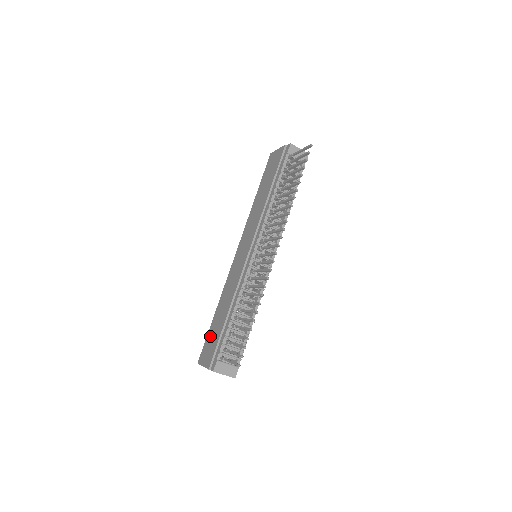
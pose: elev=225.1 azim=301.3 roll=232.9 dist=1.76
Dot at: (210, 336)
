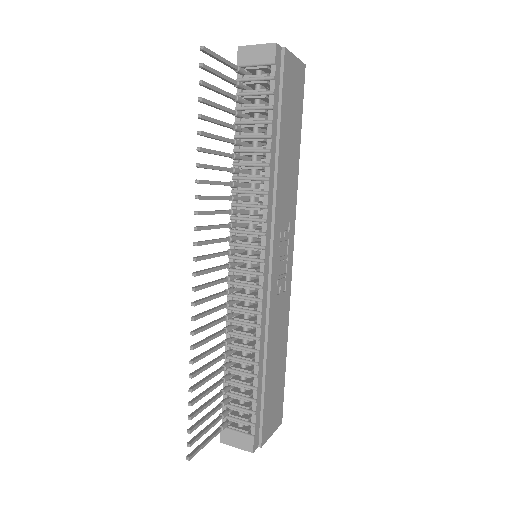
Dot at: occluded
